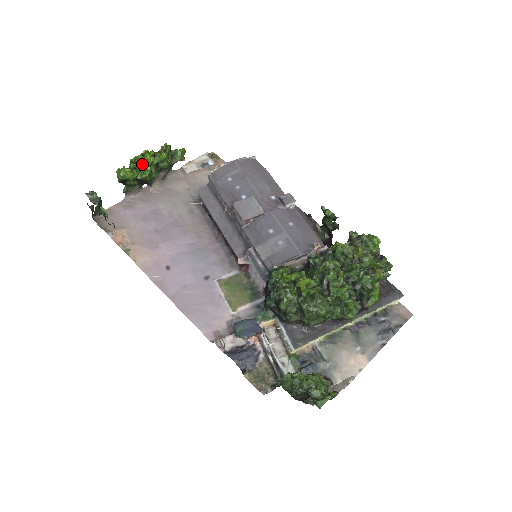
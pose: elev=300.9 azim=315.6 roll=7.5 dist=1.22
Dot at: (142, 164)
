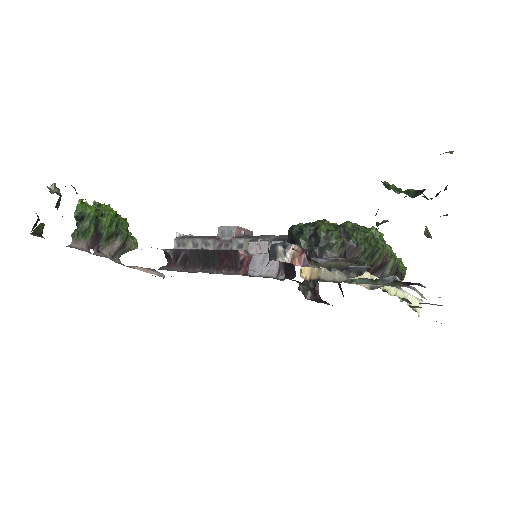
Dot at: (106, 209)
